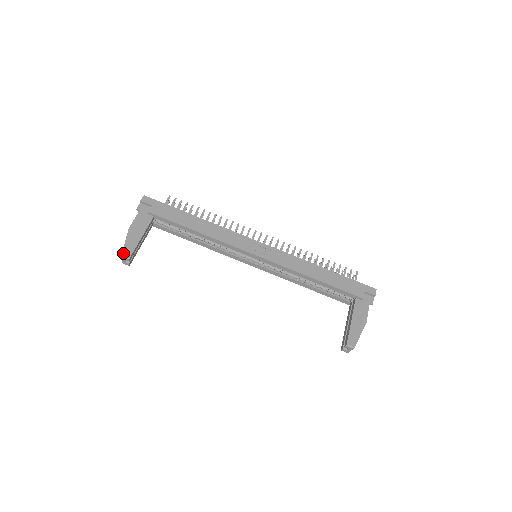
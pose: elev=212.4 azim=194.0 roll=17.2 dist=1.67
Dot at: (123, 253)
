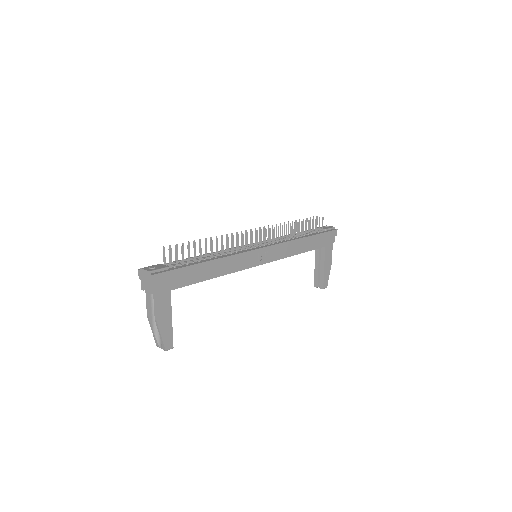
Dot at: (166, 348)
